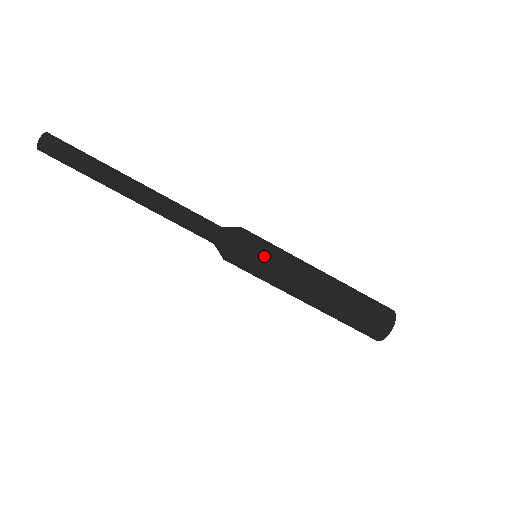
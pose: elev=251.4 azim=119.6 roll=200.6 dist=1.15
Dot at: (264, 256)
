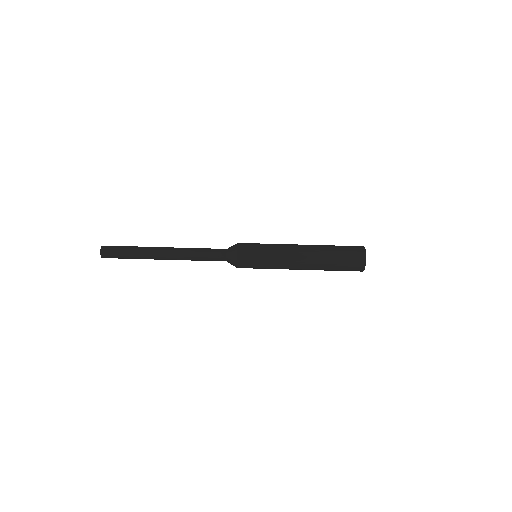
Dot at: occluded
